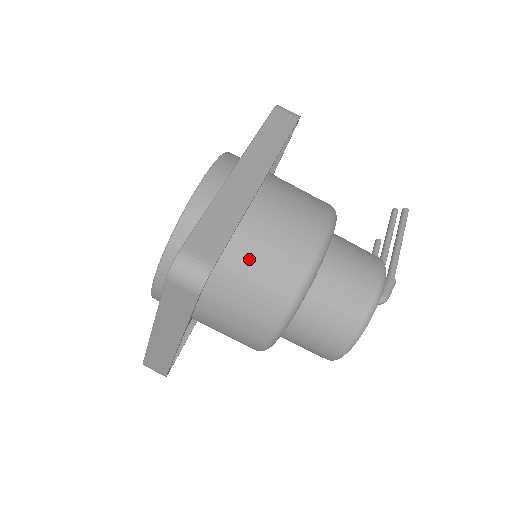
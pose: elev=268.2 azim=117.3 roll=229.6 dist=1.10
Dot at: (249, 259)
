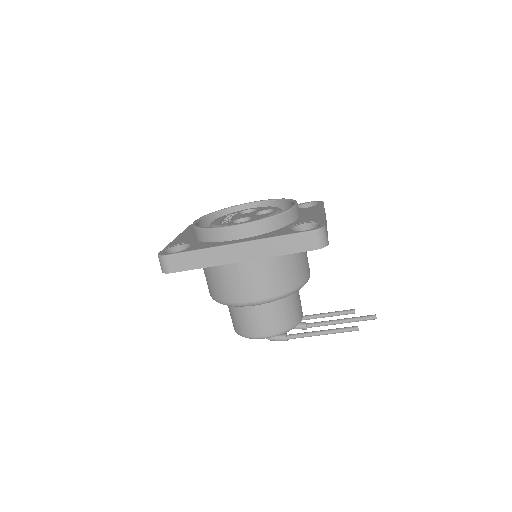
Dot at: (212, 272)
